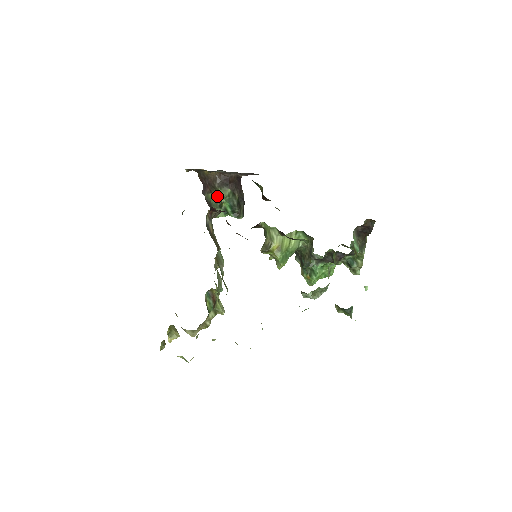
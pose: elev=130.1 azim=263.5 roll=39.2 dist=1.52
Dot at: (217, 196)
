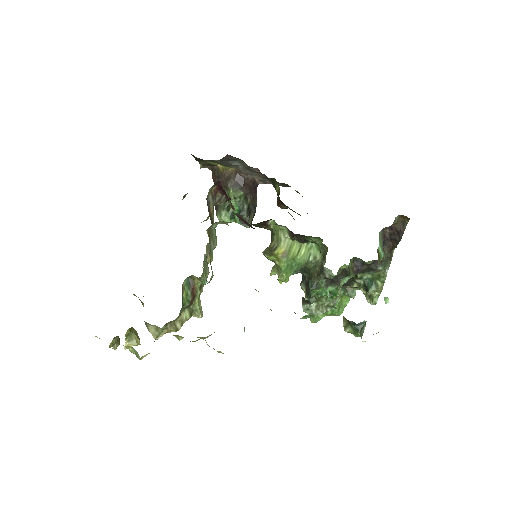
Dot at: occluded
